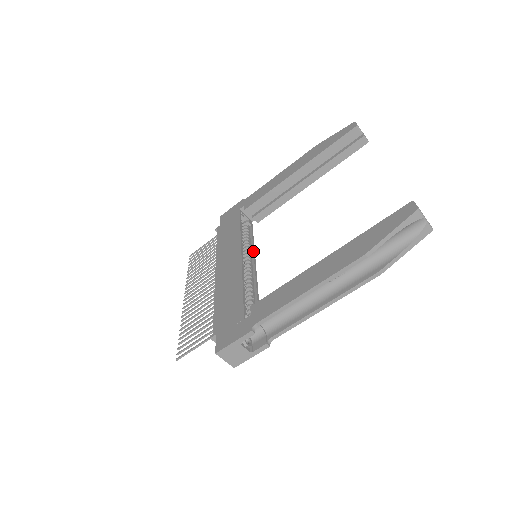
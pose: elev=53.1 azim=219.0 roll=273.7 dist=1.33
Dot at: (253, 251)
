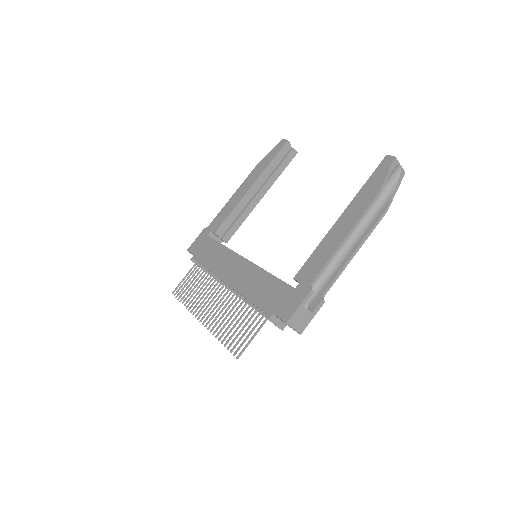
Dot at: occluded
